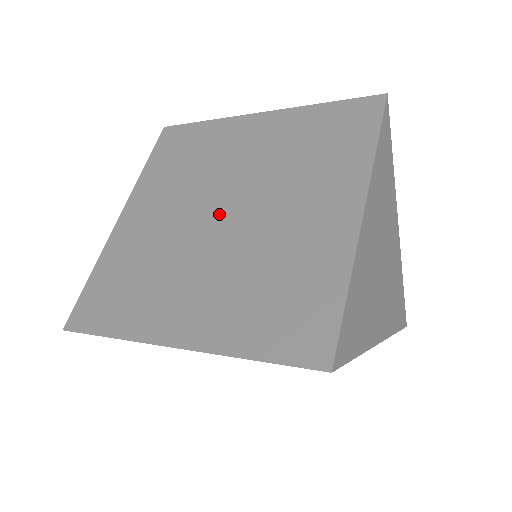
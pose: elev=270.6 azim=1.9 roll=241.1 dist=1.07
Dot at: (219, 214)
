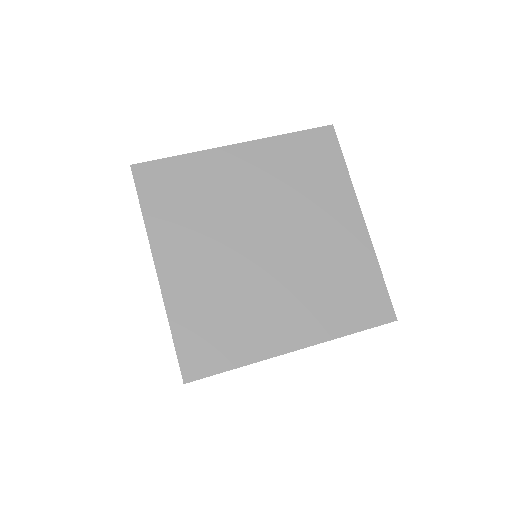
Dot at: (262, 245)
